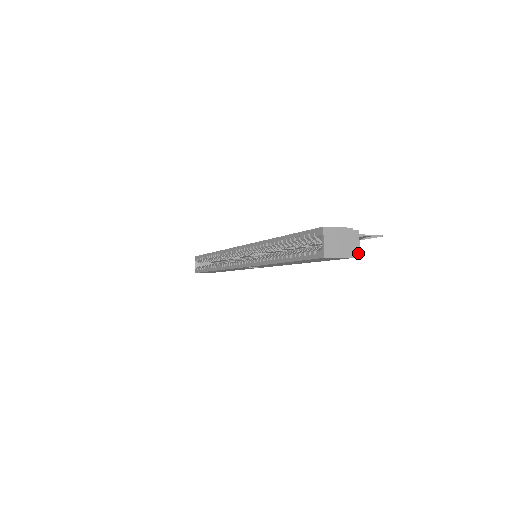
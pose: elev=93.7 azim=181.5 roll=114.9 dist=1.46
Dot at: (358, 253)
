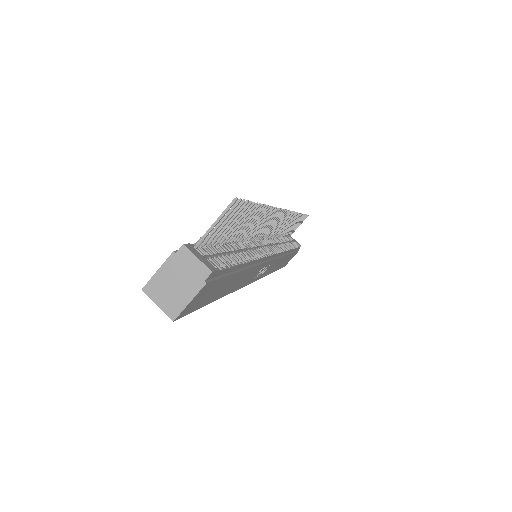
Dot at: (207, 271)
